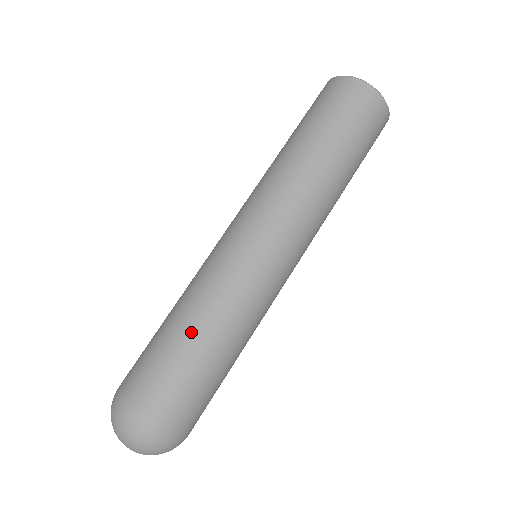
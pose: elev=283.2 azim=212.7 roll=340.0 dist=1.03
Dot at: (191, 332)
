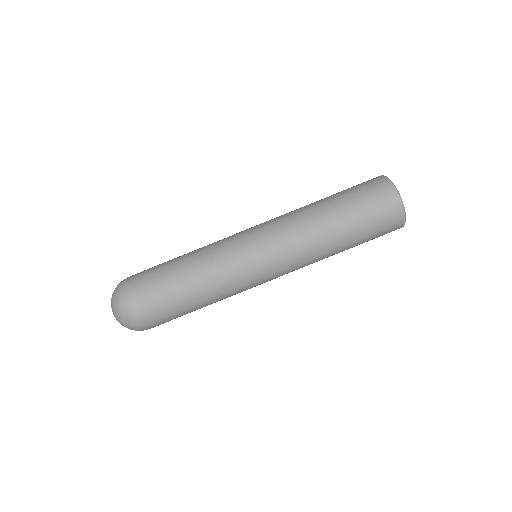
Dot at: (197, 304)
